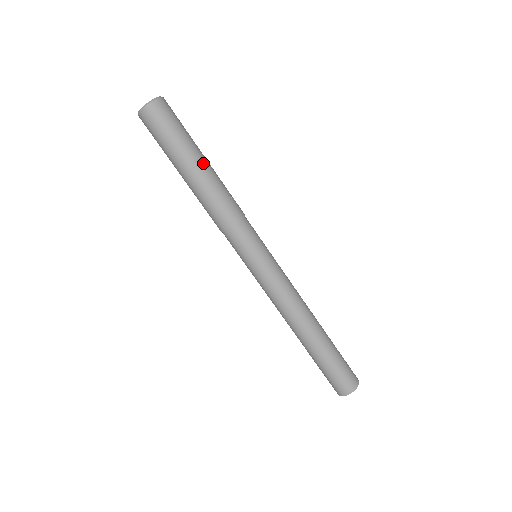
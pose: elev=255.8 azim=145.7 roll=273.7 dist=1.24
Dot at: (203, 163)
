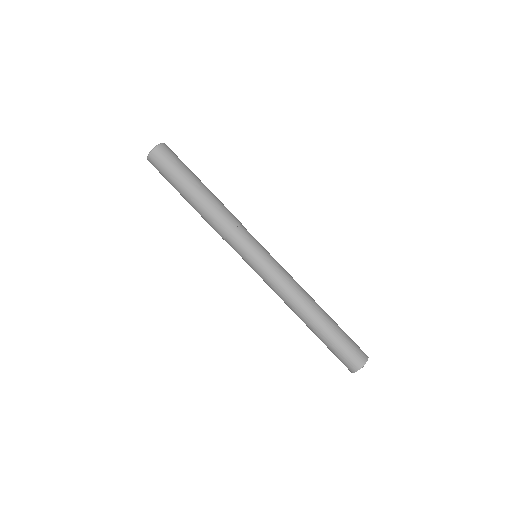
Dot at: occluded
